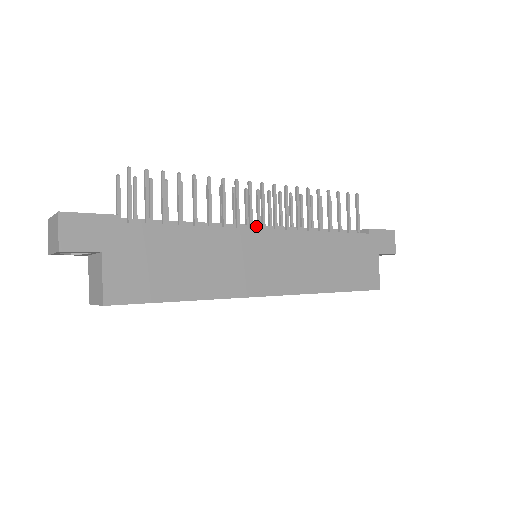
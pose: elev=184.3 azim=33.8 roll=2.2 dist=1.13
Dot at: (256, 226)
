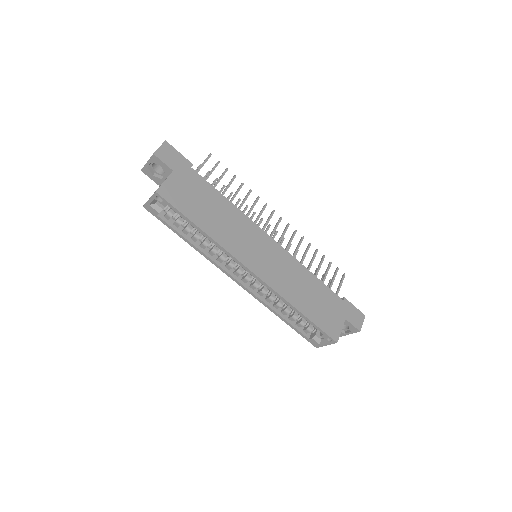
Dot at: occluded
